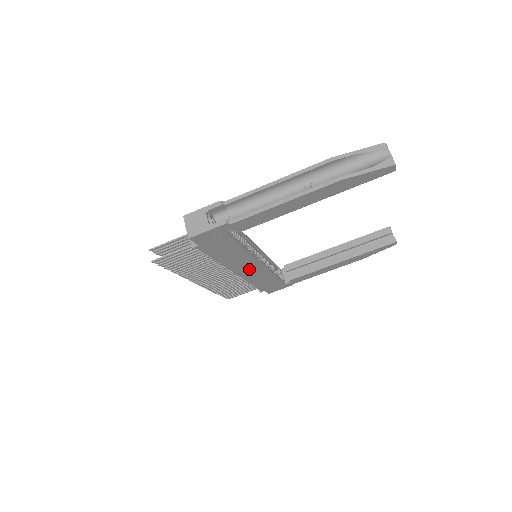
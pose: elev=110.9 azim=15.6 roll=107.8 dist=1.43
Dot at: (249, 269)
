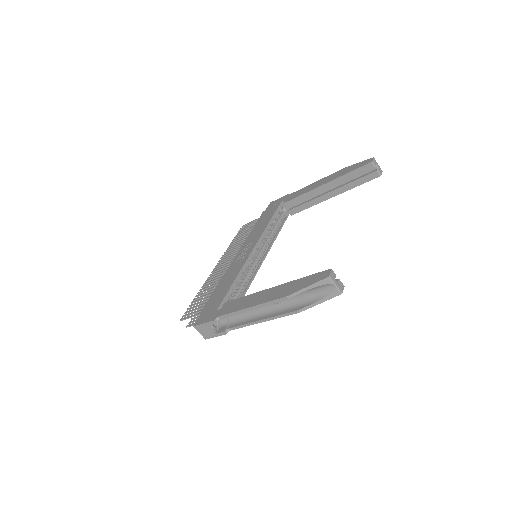
Dot at: occluded
